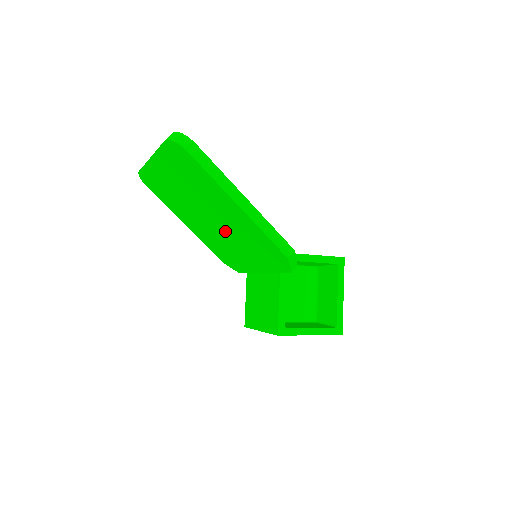
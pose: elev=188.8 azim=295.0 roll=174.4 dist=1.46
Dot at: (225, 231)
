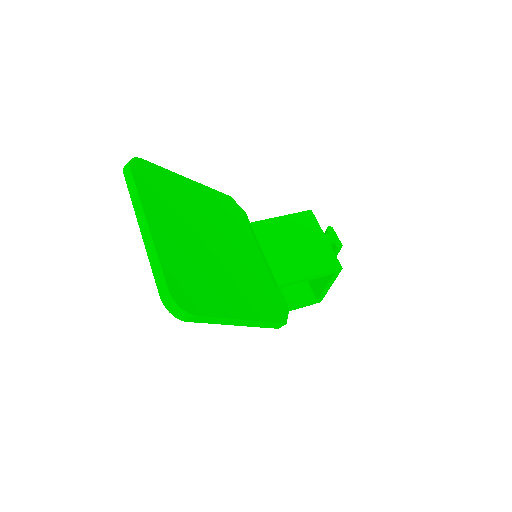
Dot at: occluded
